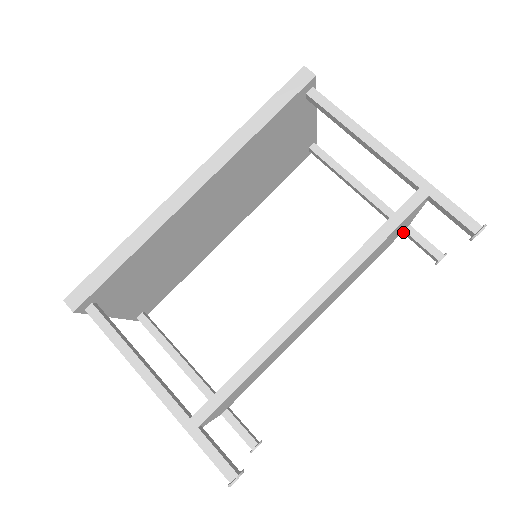
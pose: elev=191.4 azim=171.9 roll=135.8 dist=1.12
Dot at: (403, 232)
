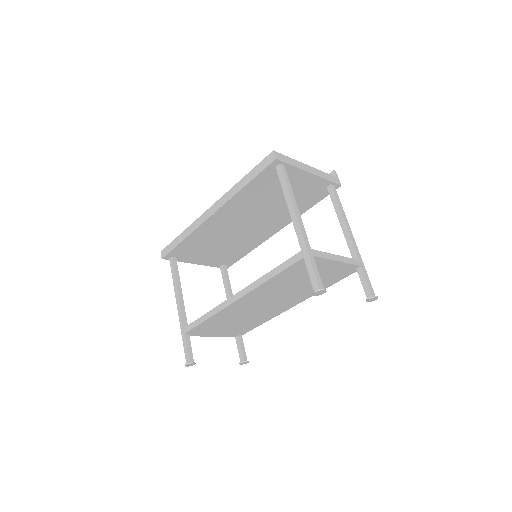
Dot at: occluded
